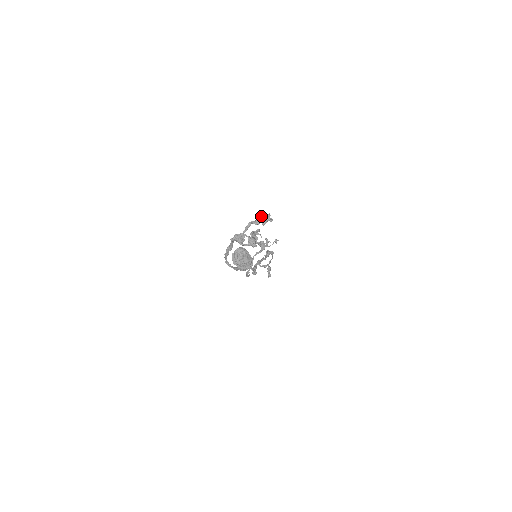
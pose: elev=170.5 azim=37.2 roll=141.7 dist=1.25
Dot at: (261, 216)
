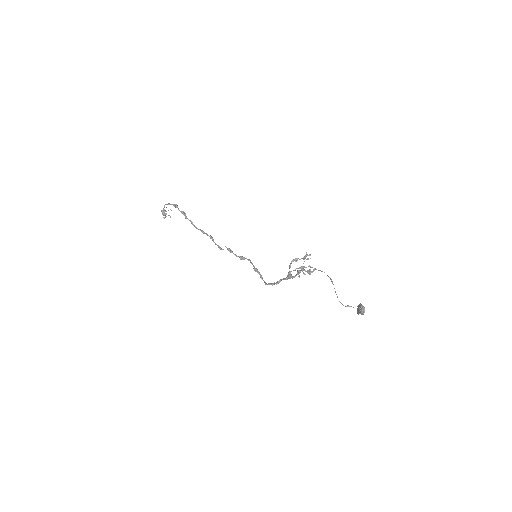
Dot at: (304, 258)
